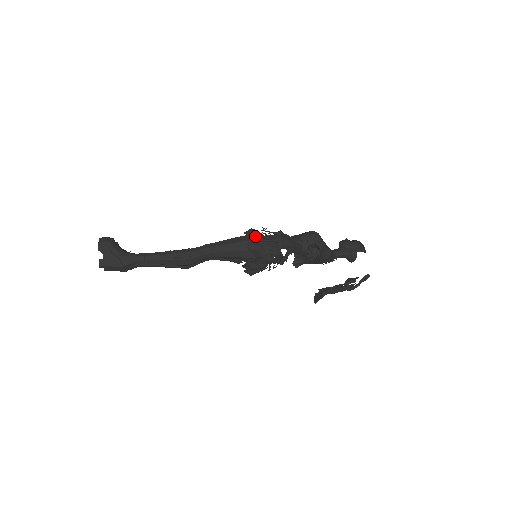
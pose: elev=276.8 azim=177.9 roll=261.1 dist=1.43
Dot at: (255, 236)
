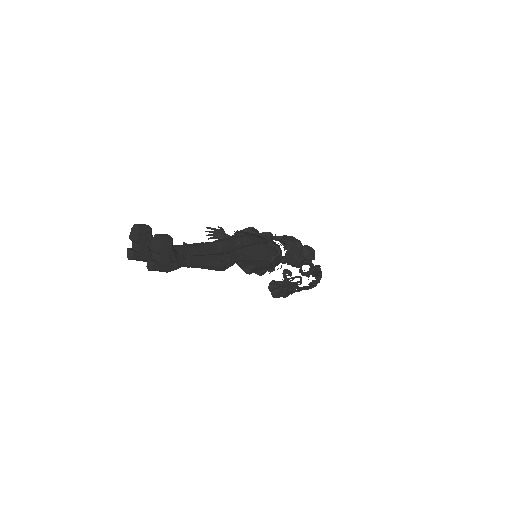
Dot at: occluded
